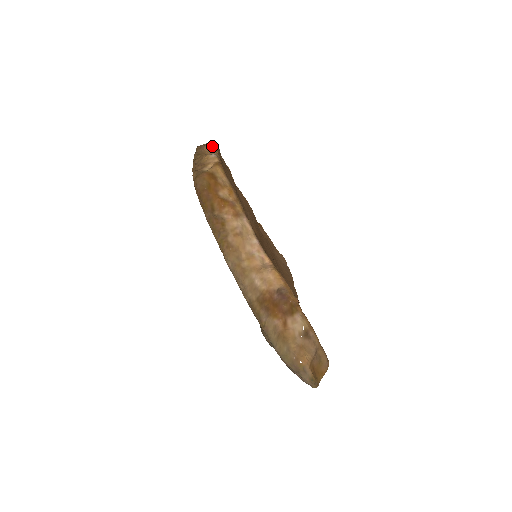
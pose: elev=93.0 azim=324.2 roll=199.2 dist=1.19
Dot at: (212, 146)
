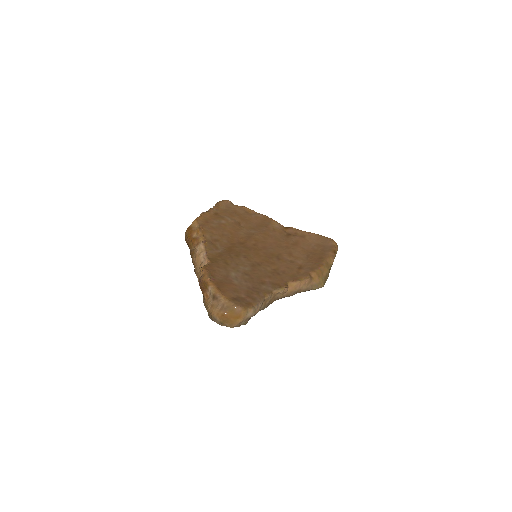
Dot at: (216, 204)
